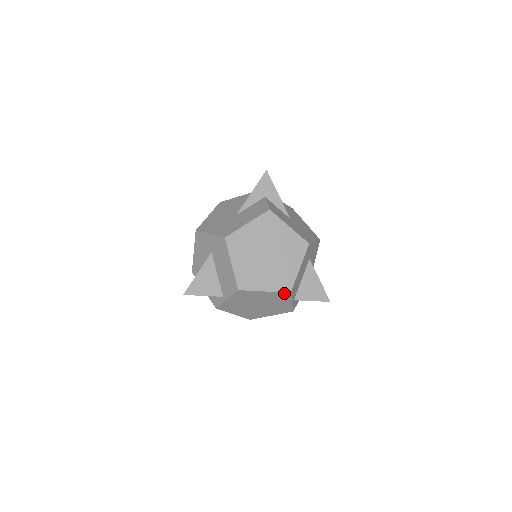
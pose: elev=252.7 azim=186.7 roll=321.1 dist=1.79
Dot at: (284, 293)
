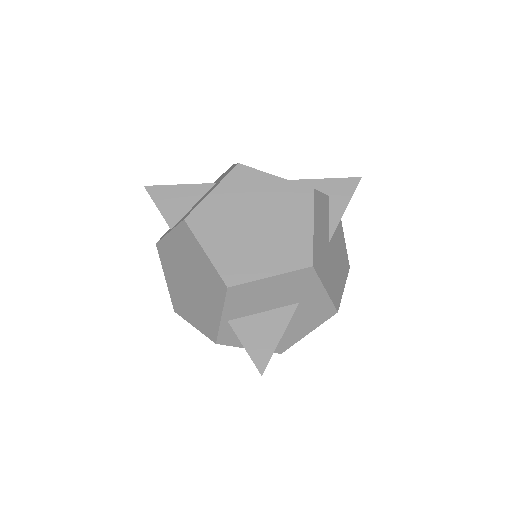
Dot at: (221, 281)
